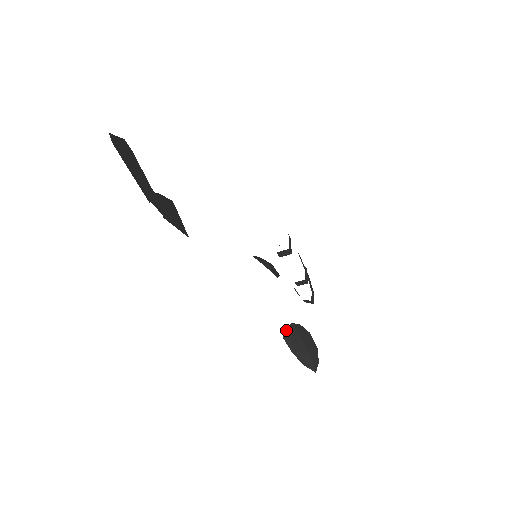
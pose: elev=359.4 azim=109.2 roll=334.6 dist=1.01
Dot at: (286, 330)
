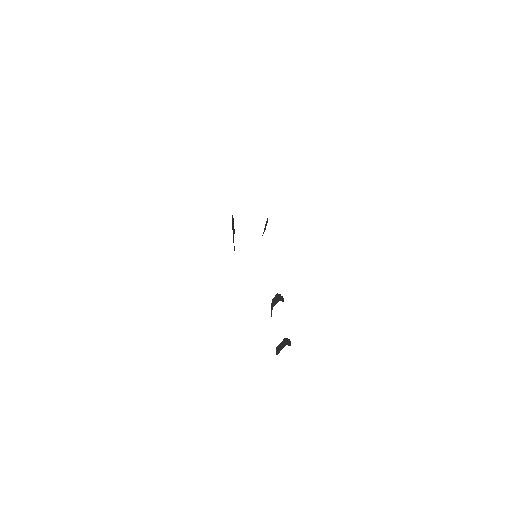
Dot at: occluded
